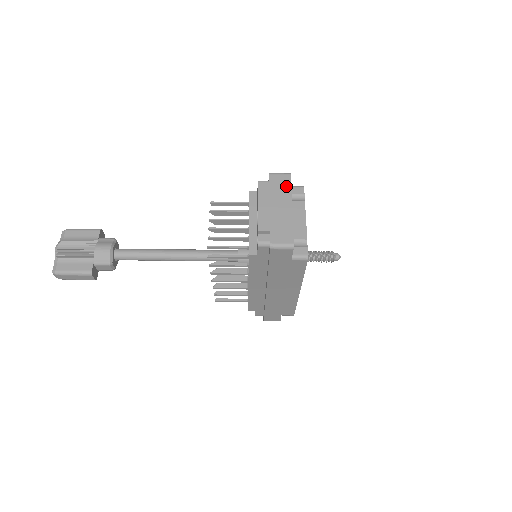
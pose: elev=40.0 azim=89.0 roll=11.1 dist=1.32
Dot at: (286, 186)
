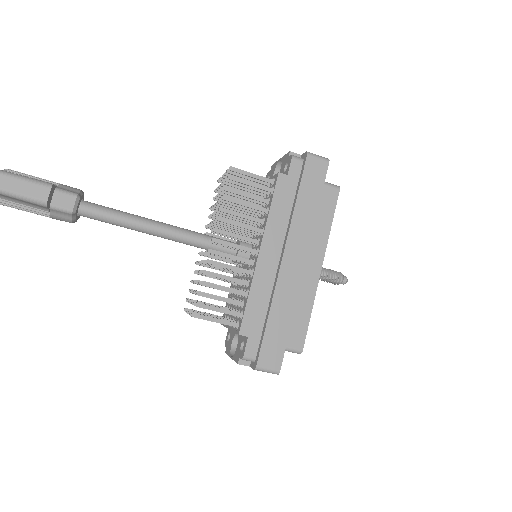
Dot at: occluded
